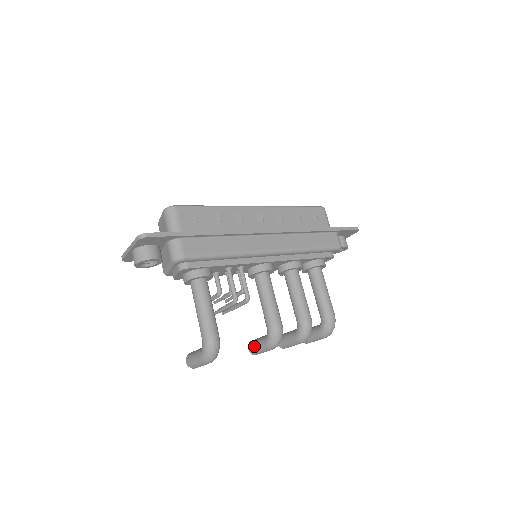
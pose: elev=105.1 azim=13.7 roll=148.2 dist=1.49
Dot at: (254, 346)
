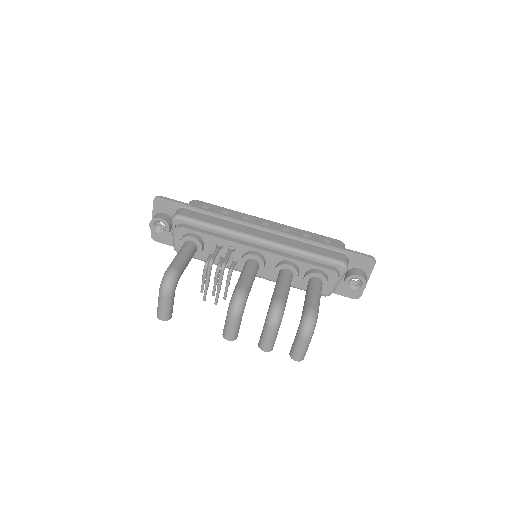
Dot at: occluded
